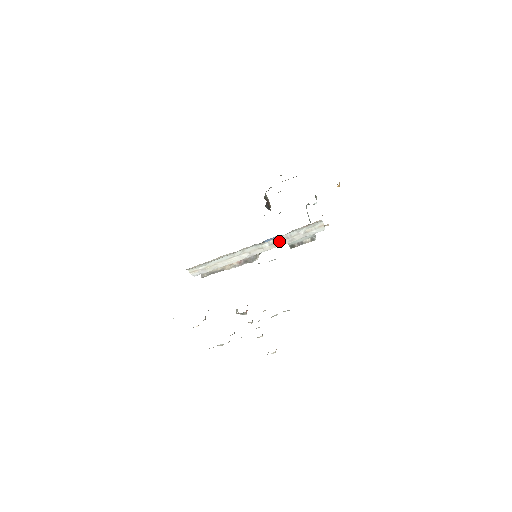
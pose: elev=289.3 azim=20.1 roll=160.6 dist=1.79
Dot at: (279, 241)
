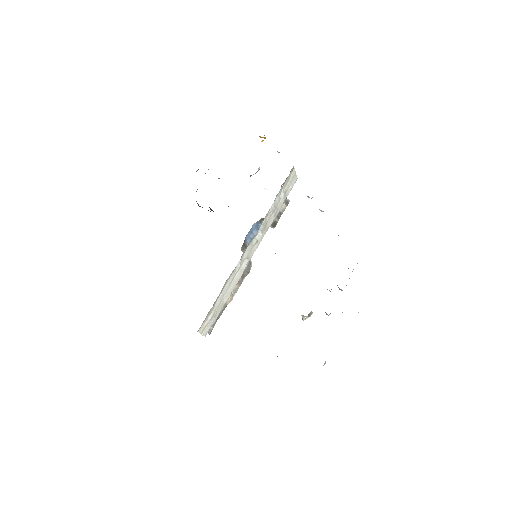
Dot at: (267, 221)
